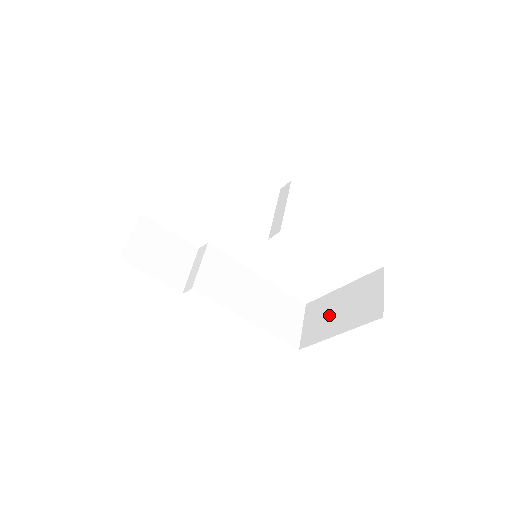
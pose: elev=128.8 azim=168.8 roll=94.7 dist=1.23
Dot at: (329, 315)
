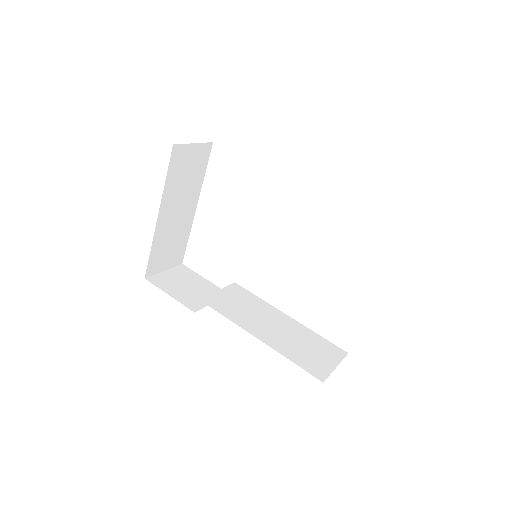
Dot at: occluded
